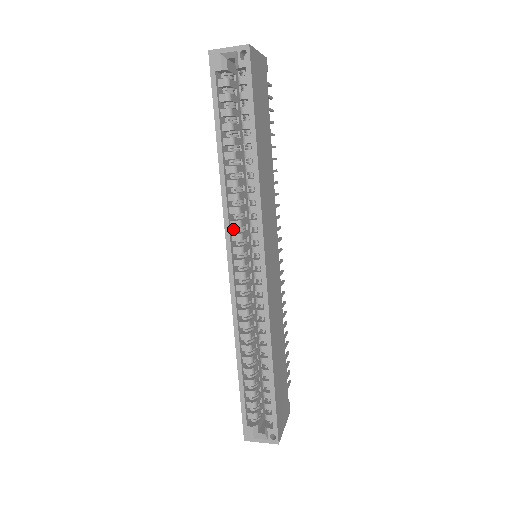
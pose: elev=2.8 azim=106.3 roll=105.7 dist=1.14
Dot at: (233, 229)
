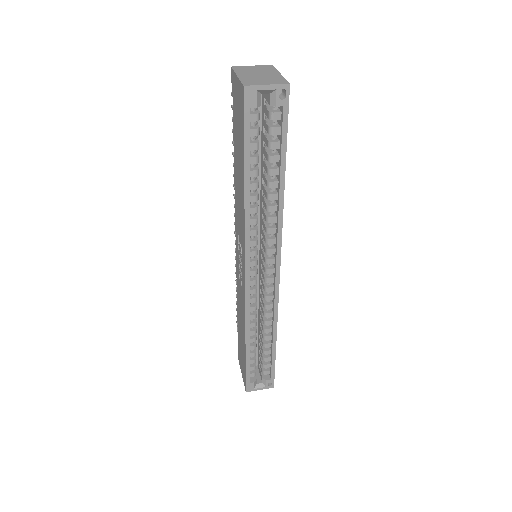
Dot at: occluded
